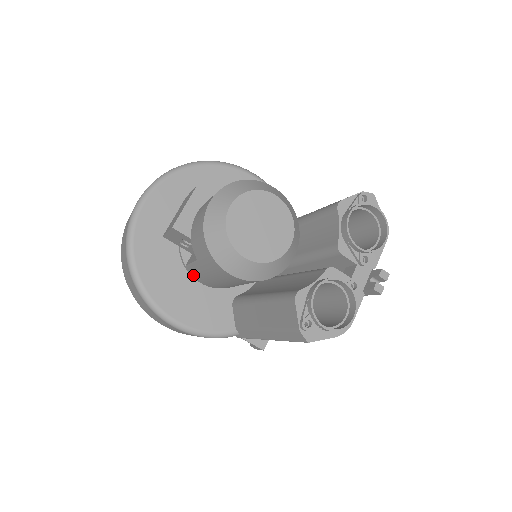
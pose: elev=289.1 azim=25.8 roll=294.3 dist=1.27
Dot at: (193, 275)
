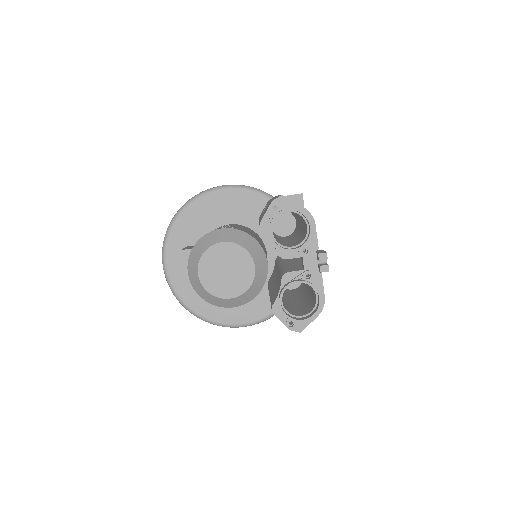
Dot at: occluded
